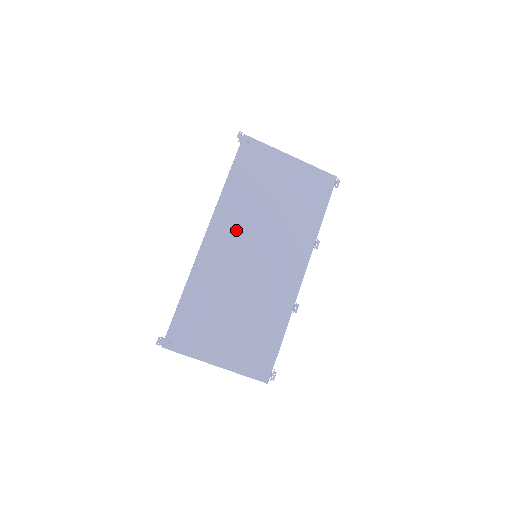
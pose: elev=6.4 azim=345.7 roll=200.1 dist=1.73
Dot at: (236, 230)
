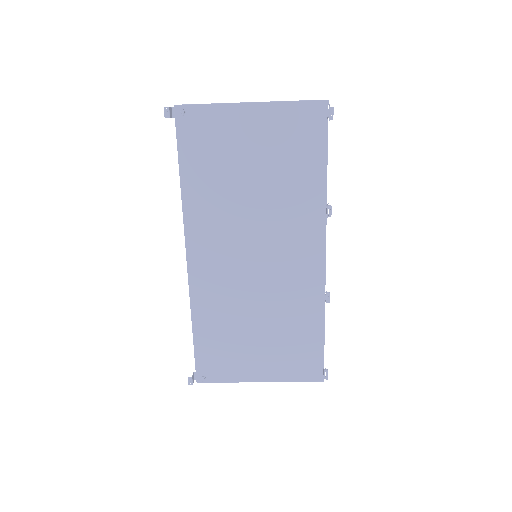
Dot at: (219, 236)
